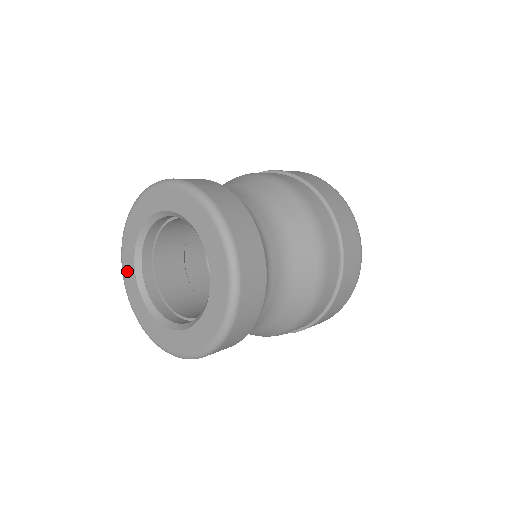
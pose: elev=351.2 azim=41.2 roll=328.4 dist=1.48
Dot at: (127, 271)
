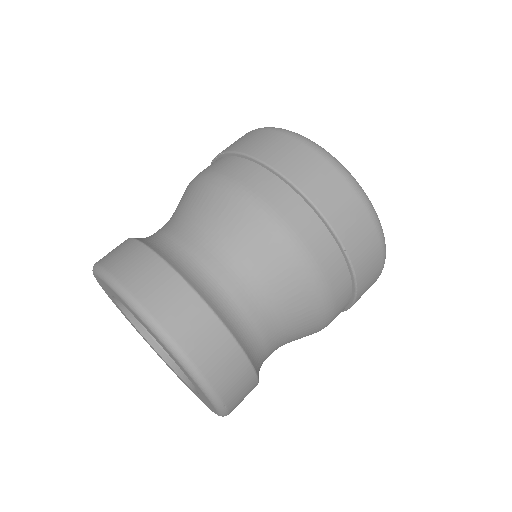
Dot at: (100, 283)
